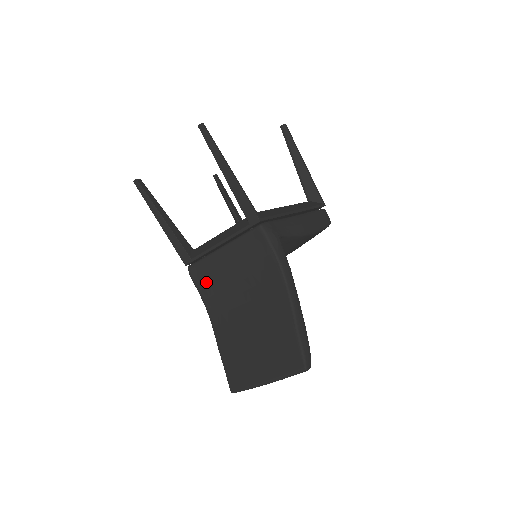
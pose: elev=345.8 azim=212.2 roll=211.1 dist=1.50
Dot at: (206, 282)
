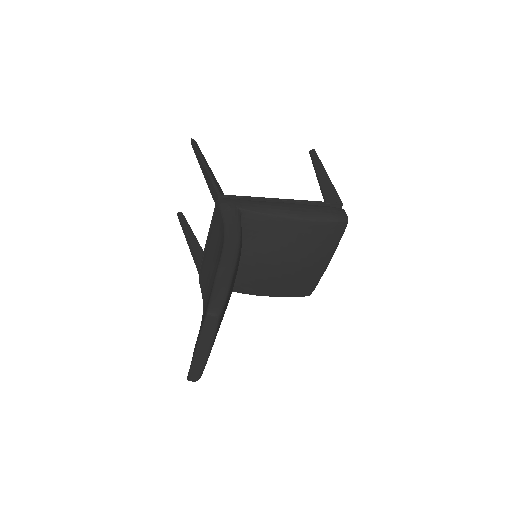
Dot at: (204, 281)
